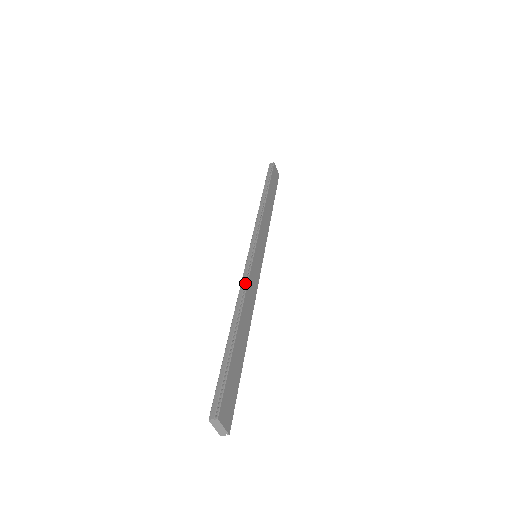
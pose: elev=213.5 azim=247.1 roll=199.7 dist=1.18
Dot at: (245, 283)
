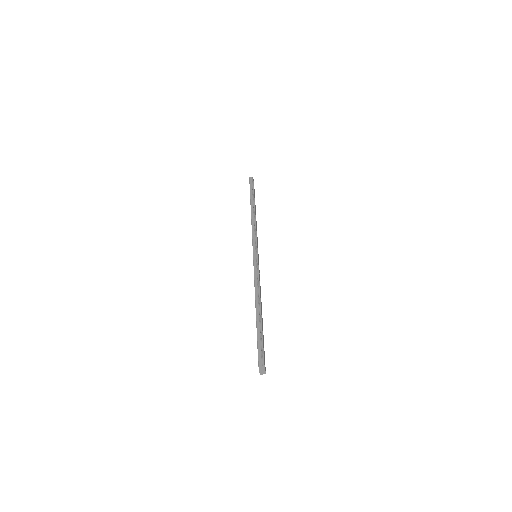
Dot at: (257, 278)
